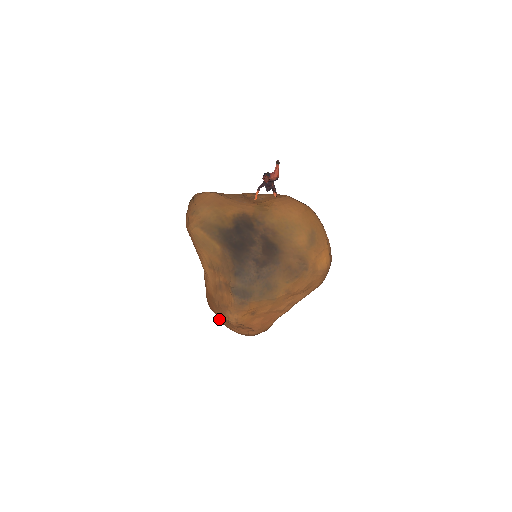
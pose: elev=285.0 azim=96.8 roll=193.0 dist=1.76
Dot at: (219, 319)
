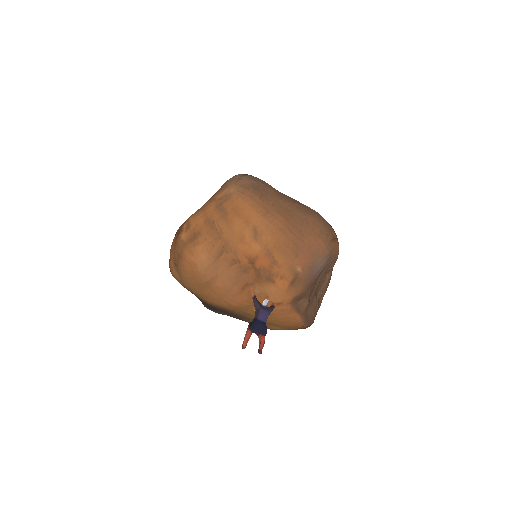
Dot at: occluded
